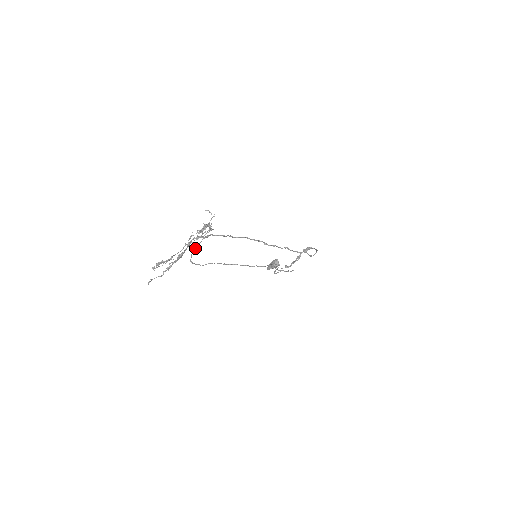
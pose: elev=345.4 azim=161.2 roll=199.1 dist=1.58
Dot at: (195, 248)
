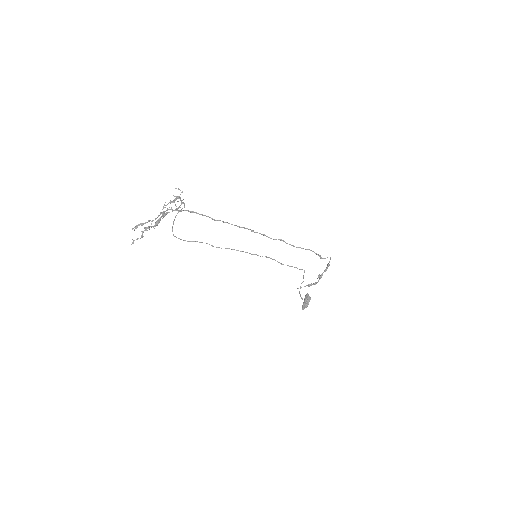
Dot at: (173, 221)
